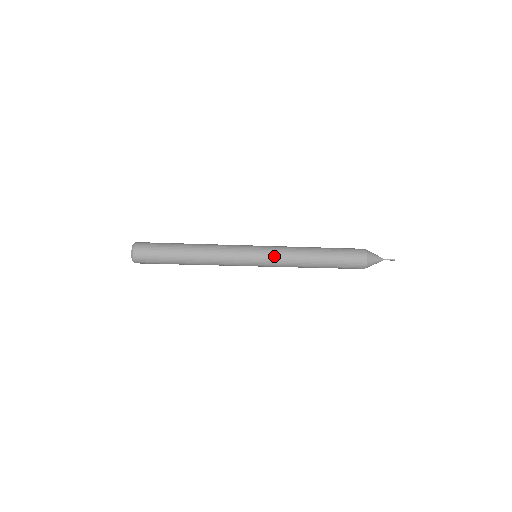
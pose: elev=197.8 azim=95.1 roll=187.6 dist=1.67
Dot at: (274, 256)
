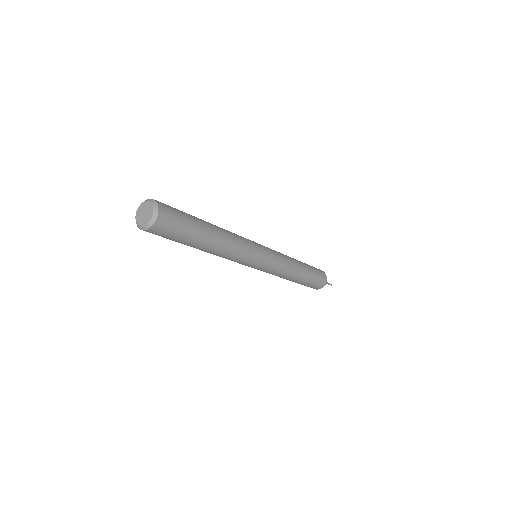
Dot at: (276, 263)
